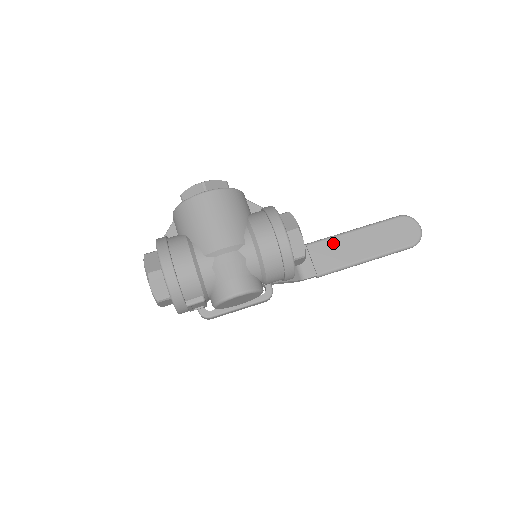
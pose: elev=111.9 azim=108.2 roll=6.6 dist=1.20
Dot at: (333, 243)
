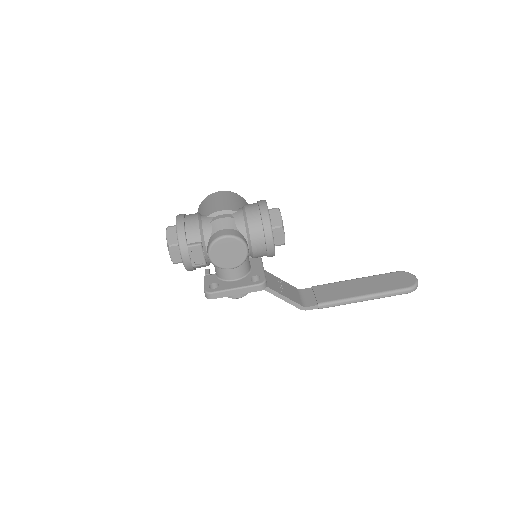
Dot at: (335, 285)
